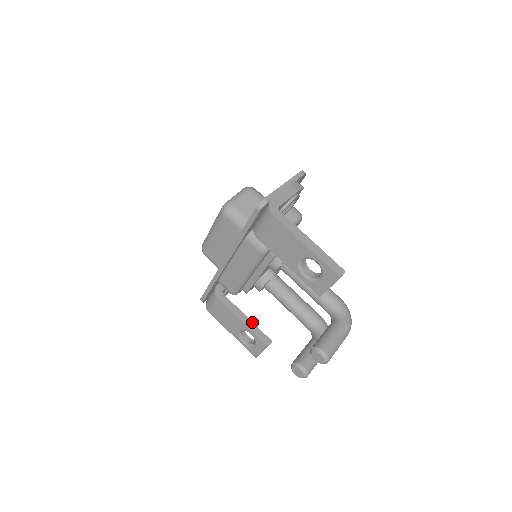
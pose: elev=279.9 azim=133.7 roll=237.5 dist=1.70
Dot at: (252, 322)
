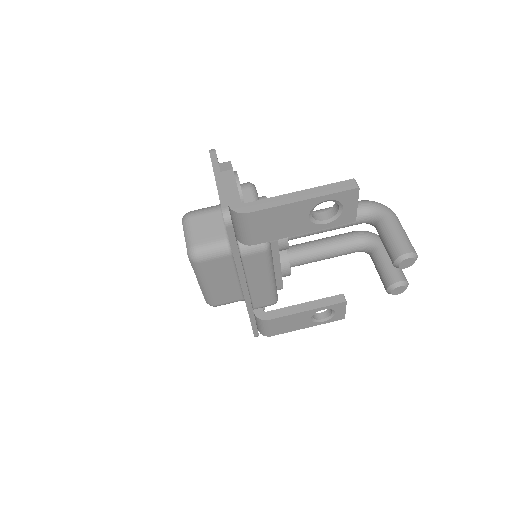
Dot at: (313, 301)
